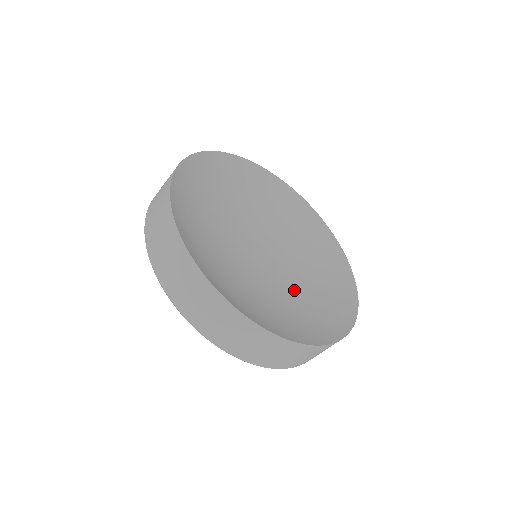
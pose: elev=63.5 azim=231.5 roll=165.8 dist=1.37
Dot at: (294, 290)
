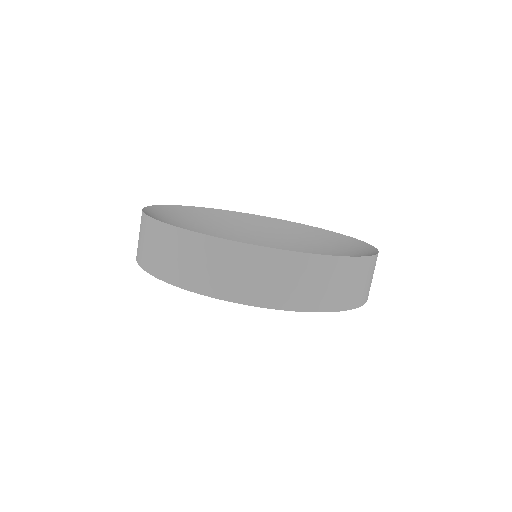
Dot at: occluded
